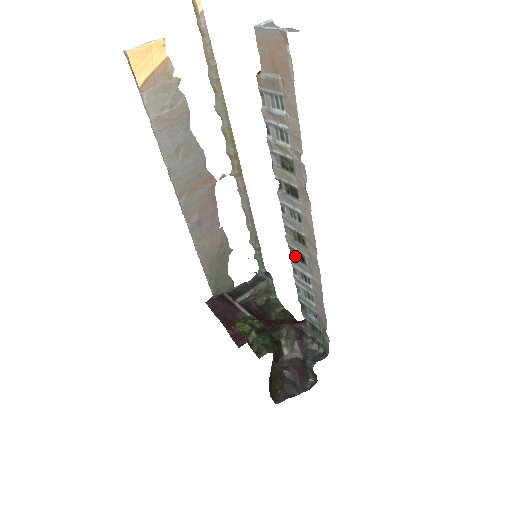
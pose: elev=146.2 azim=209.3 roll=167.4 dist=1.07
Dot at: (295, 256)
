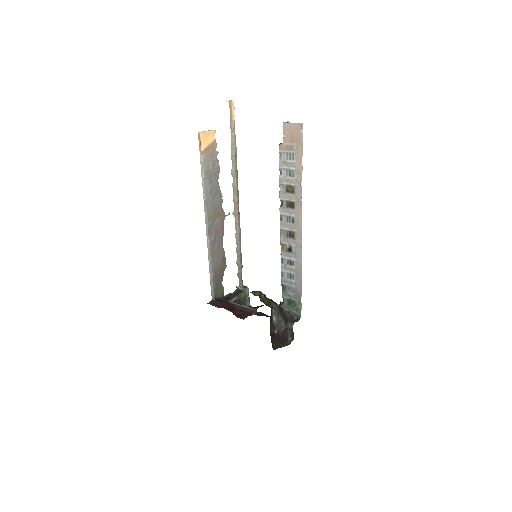
Dot at: (284, 249)
